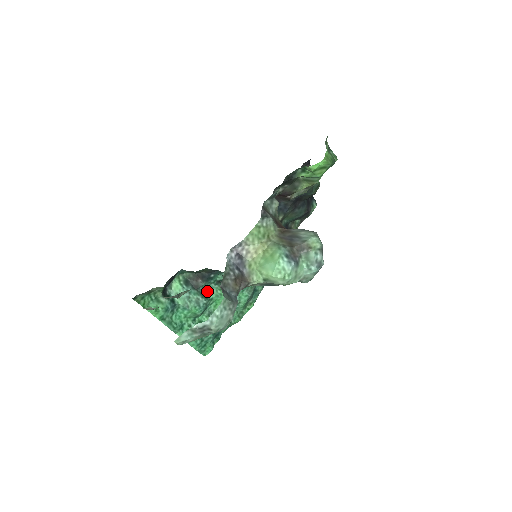
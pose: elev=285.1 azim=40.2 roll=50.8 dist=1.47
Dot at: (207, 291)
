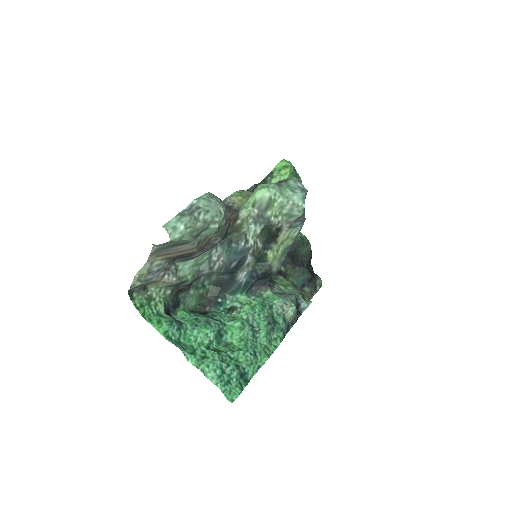
Dot at: (218, 317)
